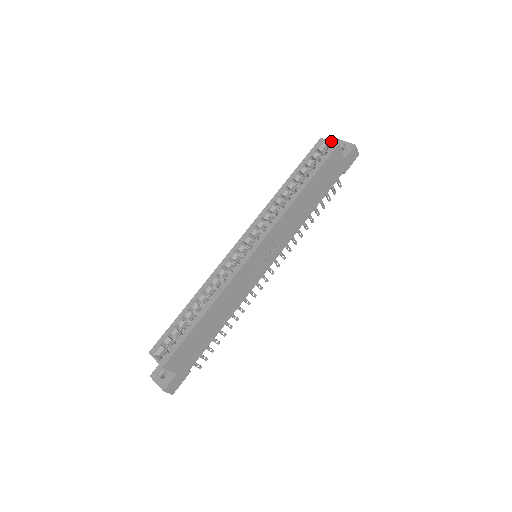
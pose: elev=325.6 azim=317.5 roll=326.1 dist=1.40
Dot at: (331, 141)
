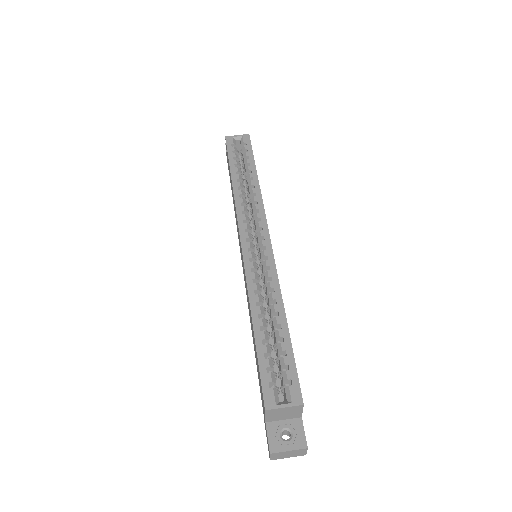
Dot at: (239, 135)
